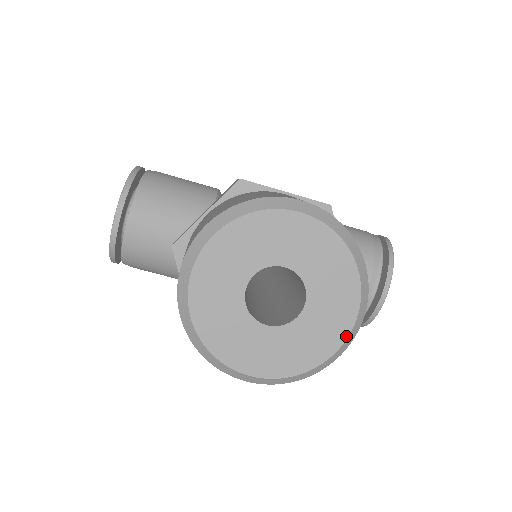
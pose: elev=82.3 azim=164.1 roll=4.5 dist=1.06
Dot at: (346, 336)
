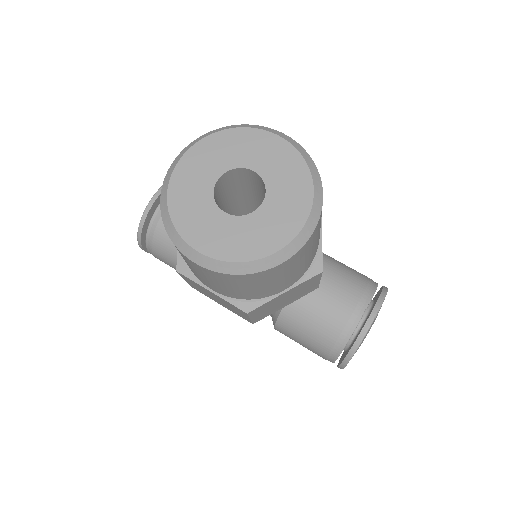
Dot at: (291, 239)
